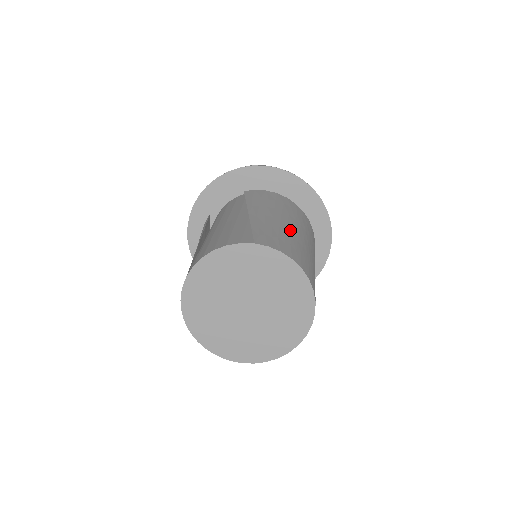
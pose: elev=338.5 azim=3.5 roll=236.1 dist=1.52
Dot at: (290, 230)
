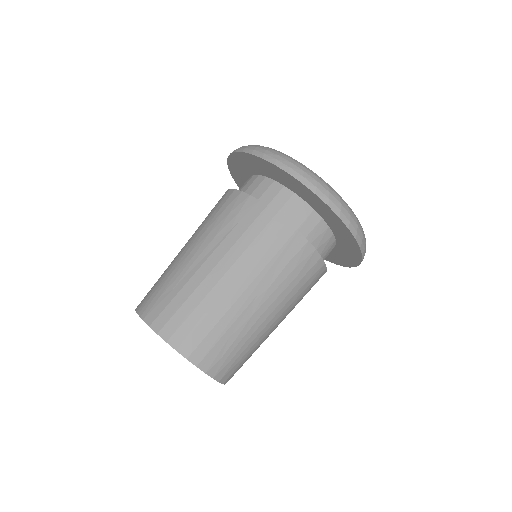
Dot at: (264, 336)
